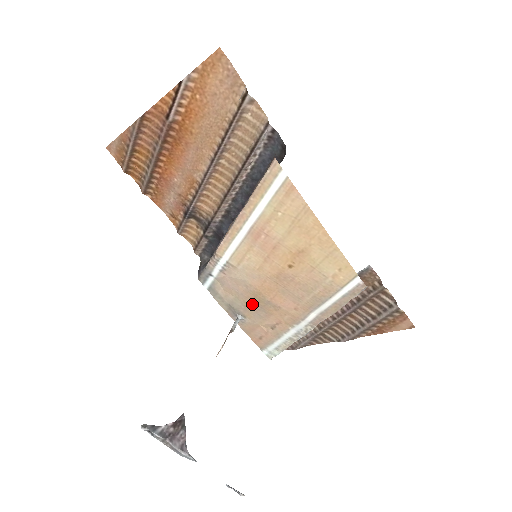
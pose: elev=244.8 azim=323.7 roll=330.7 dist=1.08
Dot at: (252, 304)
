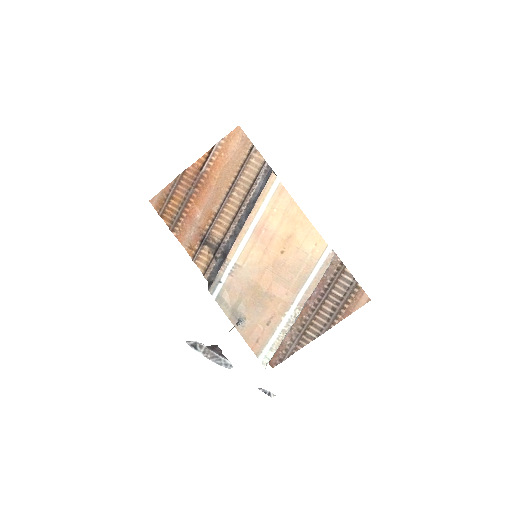
Dot at: (252, 301)
